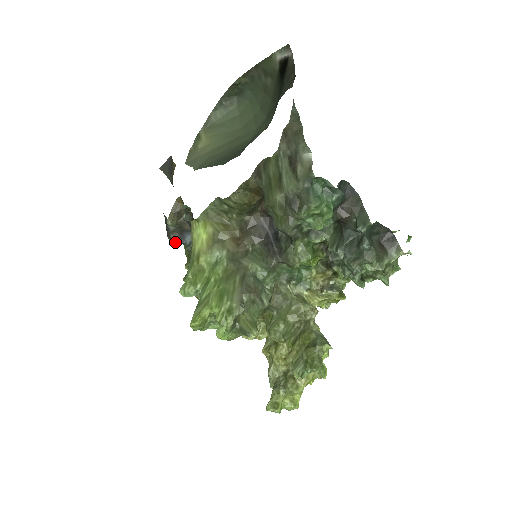
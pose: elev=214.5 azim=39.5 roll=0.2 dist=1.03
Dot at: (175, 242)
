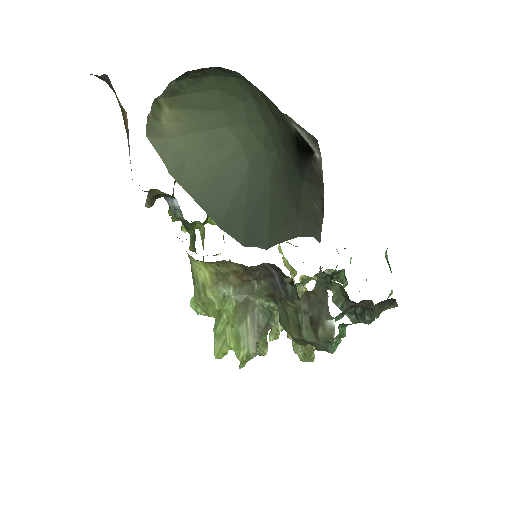
Dot at: occluded
